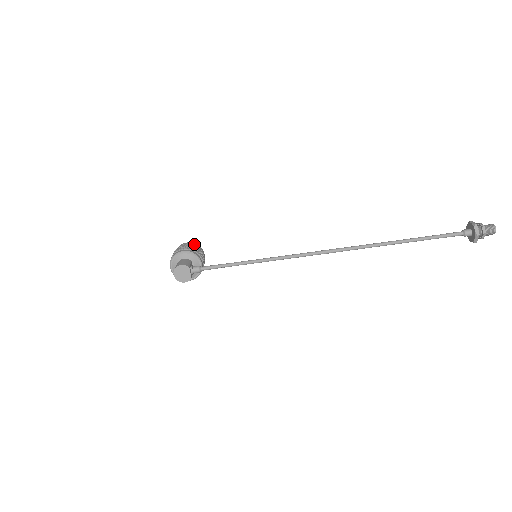
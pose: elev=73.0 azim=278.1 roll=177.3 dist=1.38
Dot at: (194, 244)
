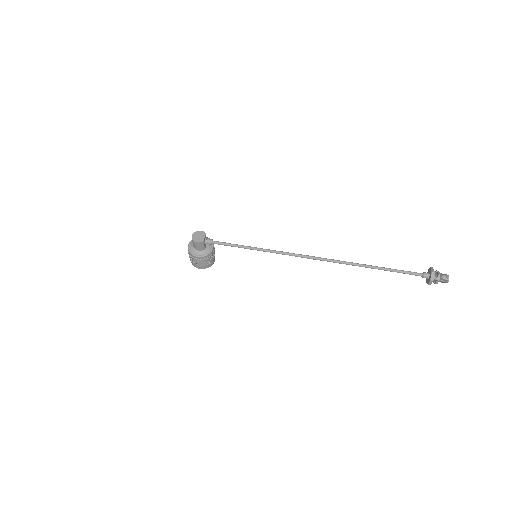
Dot at: occluded
